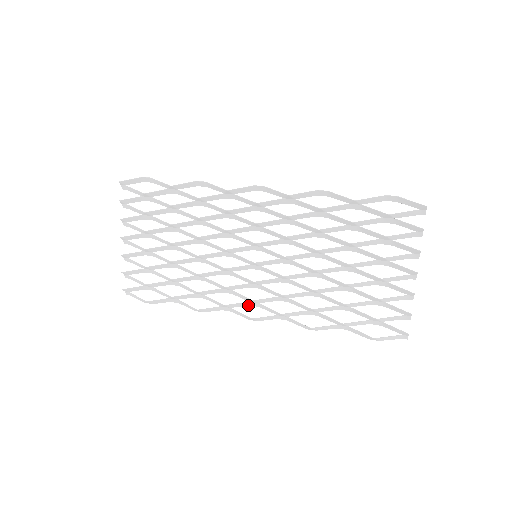
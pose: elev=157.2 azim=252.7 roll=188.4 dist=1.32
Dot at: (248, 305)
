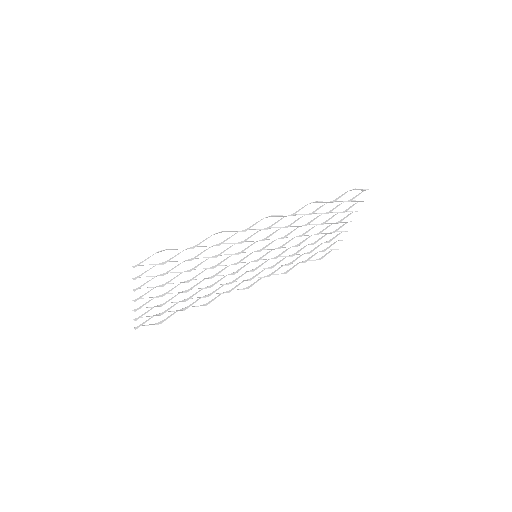
Dot at: (242, 282)
